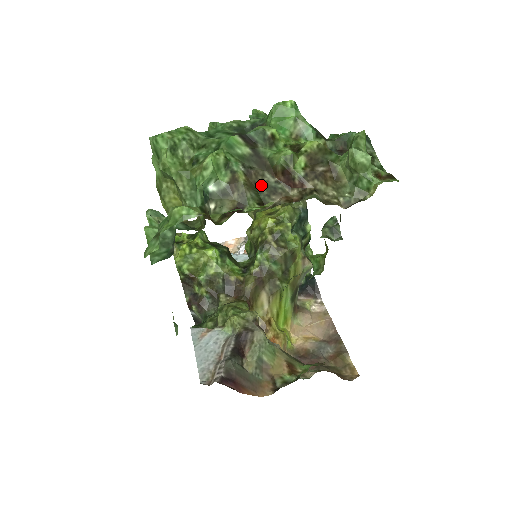
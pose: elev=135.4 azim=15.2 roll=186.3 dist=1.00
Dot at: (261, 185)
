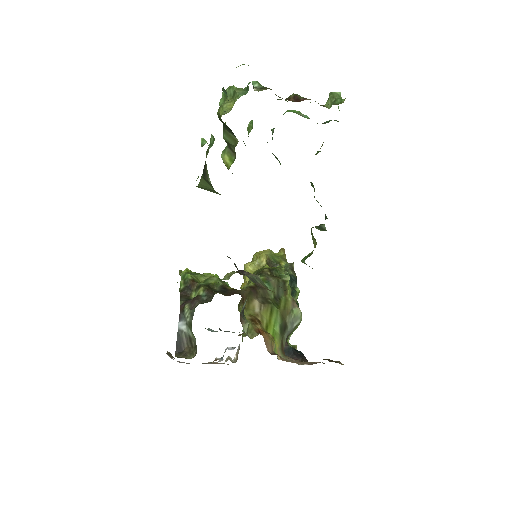
Dot at: (282, 98)
